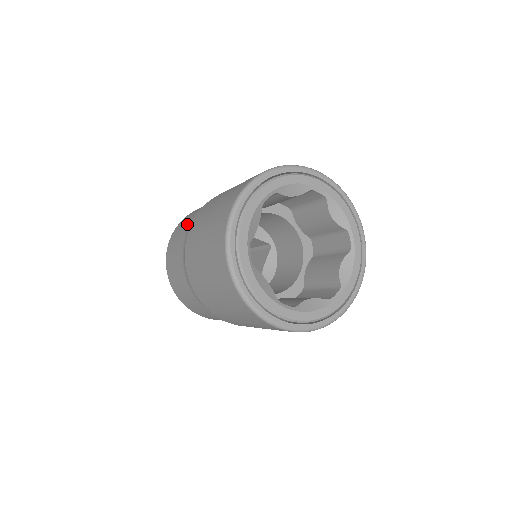
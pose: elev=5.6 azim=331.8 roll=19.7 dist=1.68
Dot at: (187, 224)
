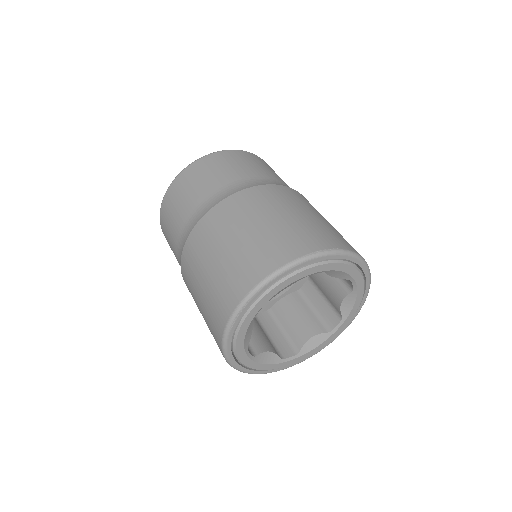
Dot at: (223, 179)
